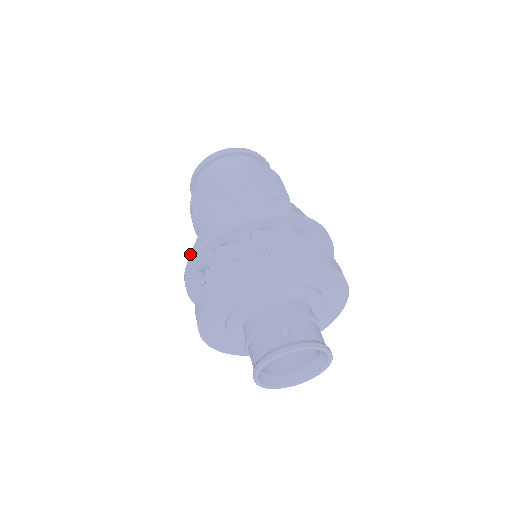
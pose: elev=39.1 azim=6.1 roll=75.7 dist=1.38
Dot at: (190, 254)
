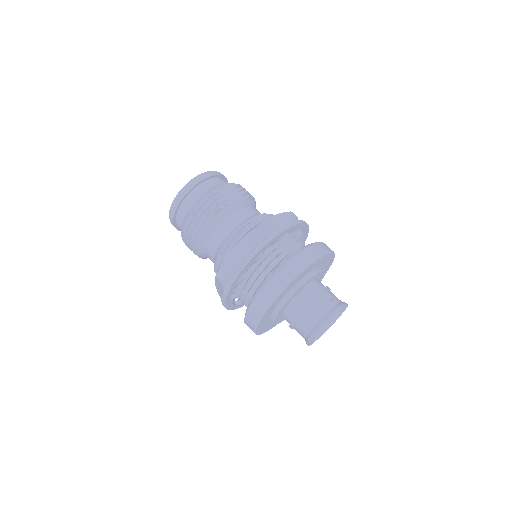
Dot at: (226, 257)
